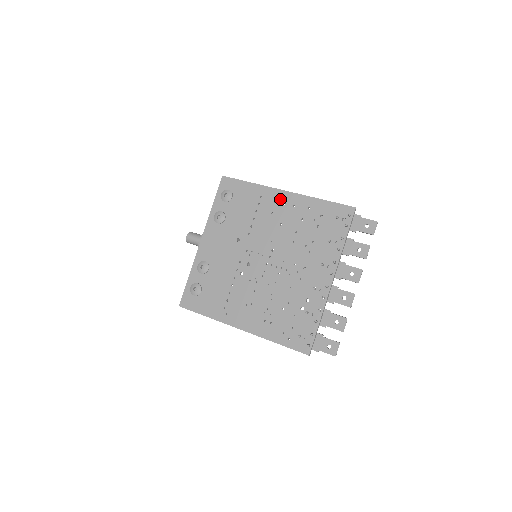
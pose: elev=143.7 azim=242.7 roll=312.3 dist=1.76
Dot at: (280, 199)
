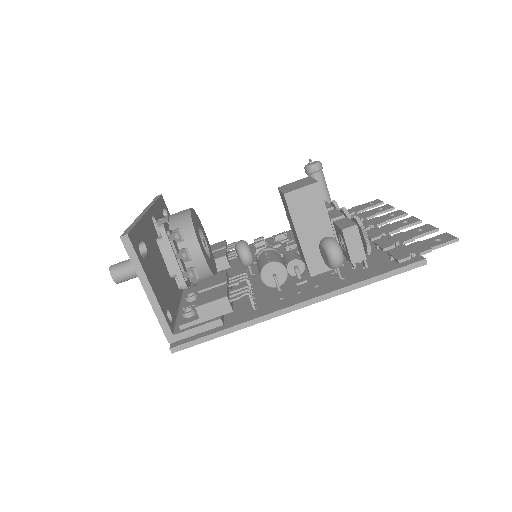
Dot at: occluded
